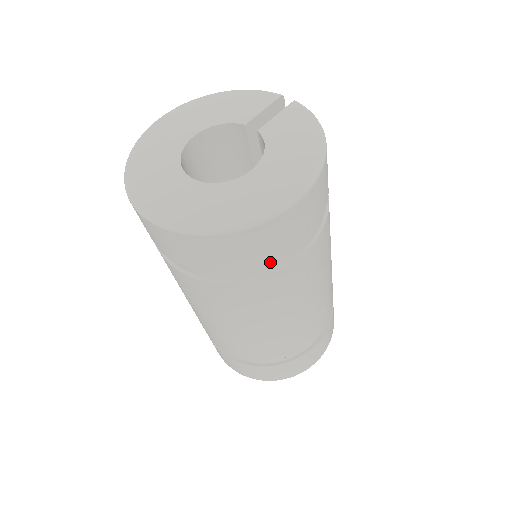
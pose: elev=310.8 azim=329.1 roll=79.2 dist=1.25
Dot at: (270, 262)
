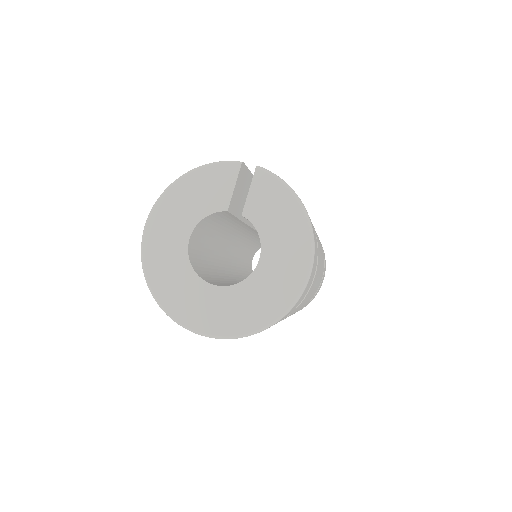
Dot at: occluded
